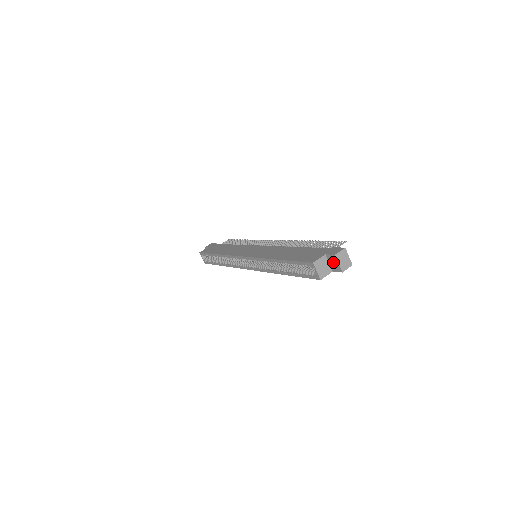
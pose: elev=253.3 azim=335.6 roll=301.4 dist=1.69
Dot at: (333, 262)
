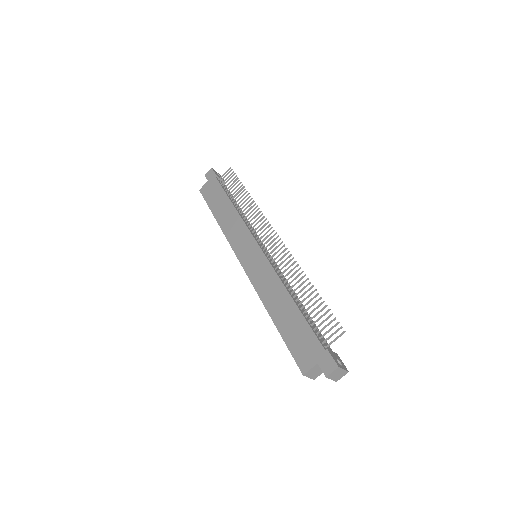
Dot at: occluded
